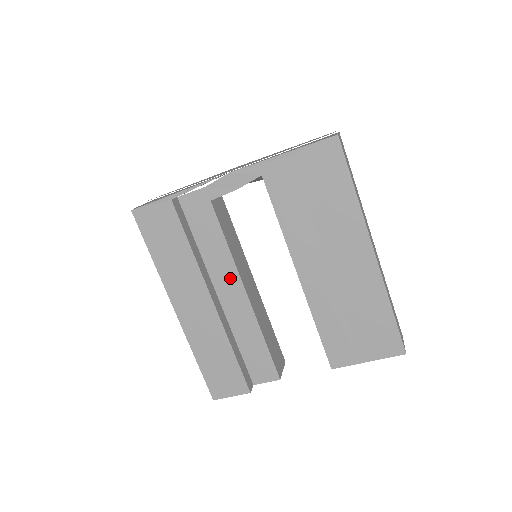
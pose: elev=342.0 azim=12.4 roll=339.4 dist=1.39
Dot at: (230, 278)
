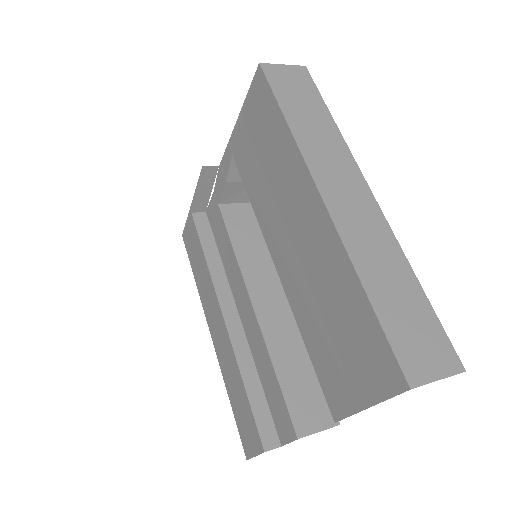
Dot at: (241, 289)
